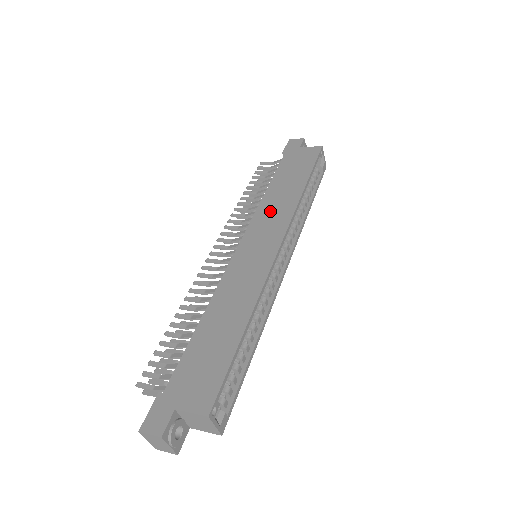
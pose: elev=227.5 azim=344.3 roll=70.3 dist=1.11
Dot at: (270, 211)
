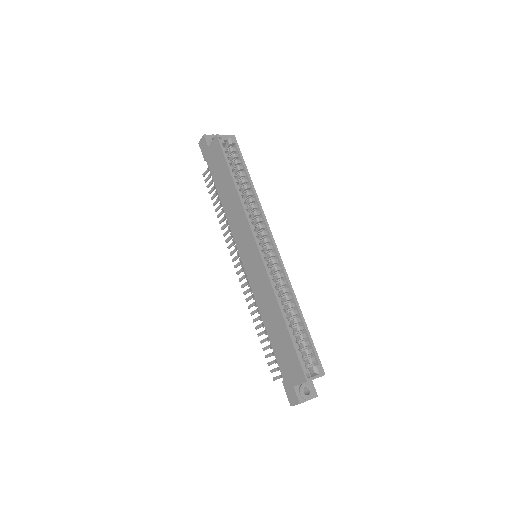
Dot at: (235, 222)
